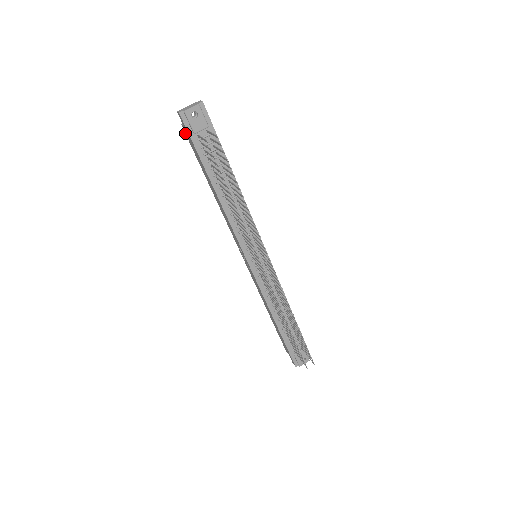
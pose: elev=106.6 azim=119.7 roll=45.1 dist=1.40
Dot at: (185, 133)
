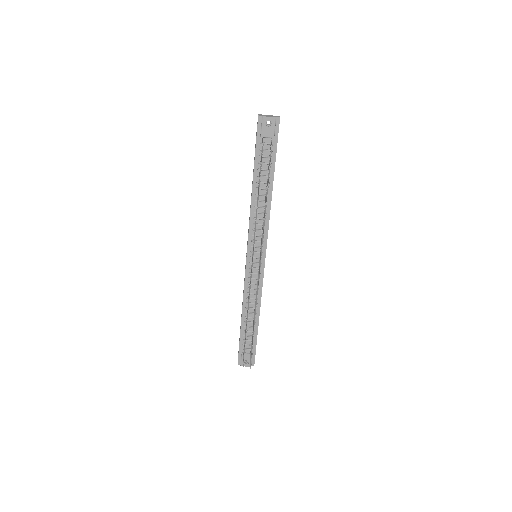
Dot at: (256, 133)
